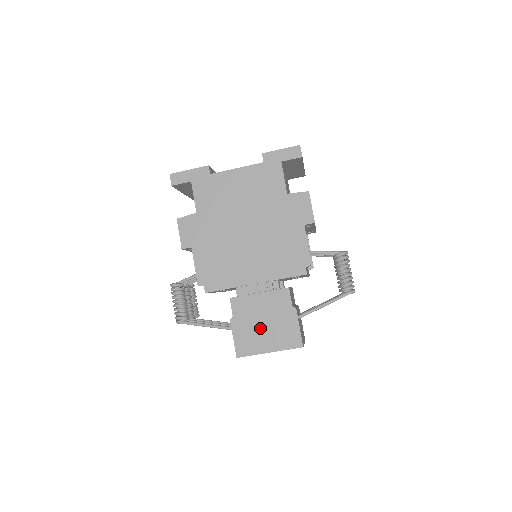
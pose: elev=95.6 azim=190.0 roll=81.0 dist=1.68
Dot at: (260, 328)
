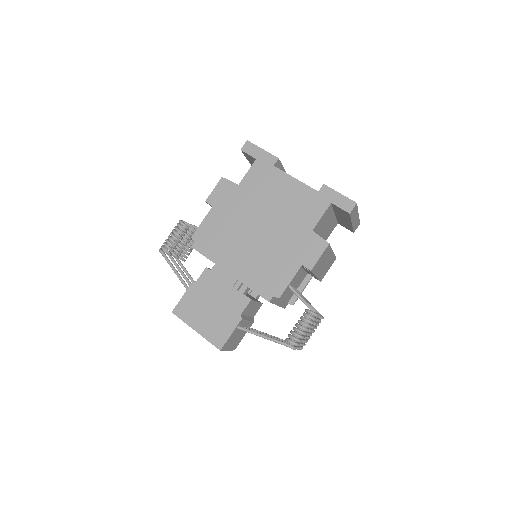
Dot at: (205, 308)
